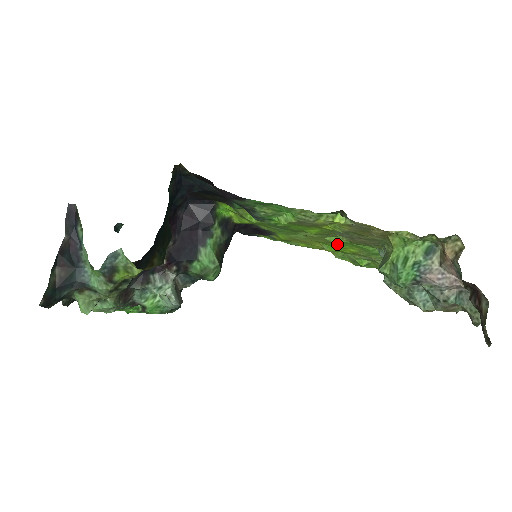
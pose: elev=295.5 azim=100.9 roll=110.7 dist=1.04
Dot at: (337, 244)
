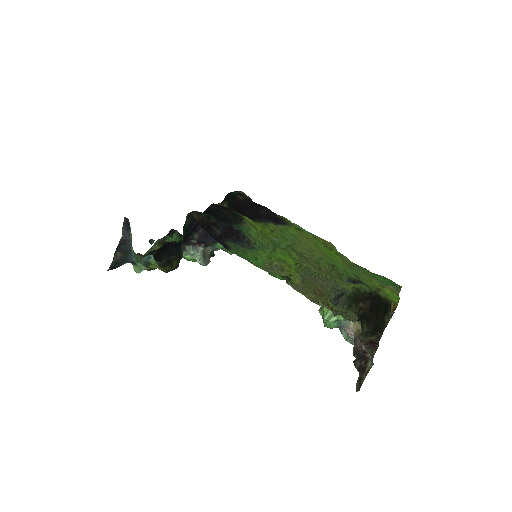
Dot at: (326, 255)
